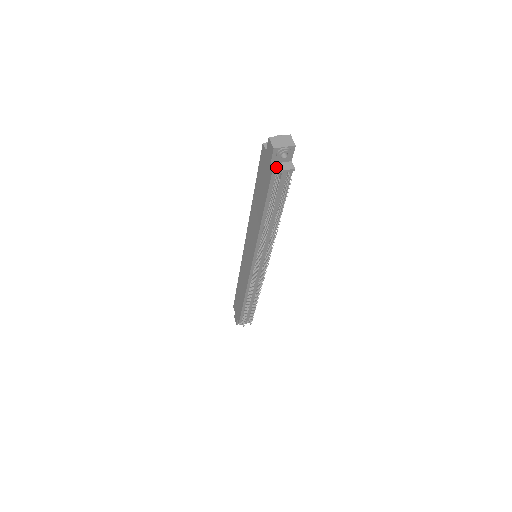
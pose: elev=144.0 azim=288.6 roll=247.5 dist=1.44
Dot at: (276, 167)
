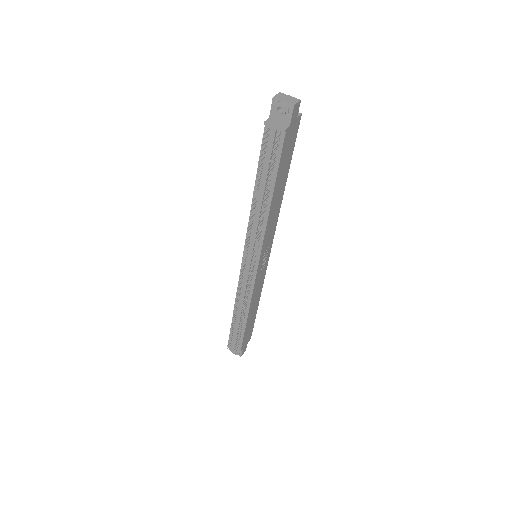
Dot at: (271, 121)
